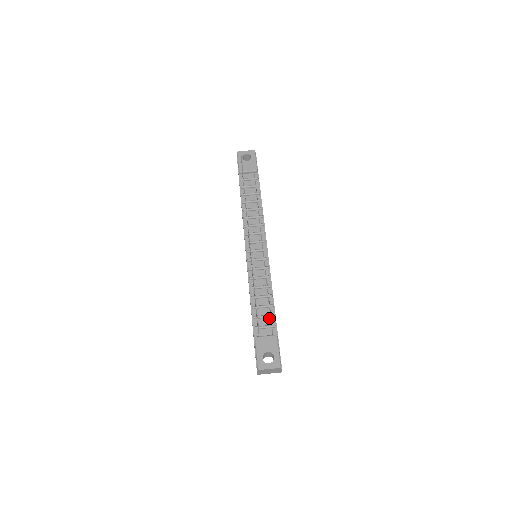
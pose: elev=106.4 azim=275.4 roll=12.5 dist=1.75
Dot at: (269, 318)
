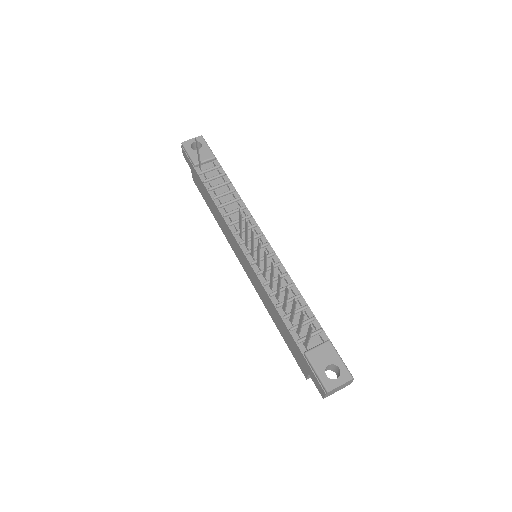
Dot at: (309, 323)
